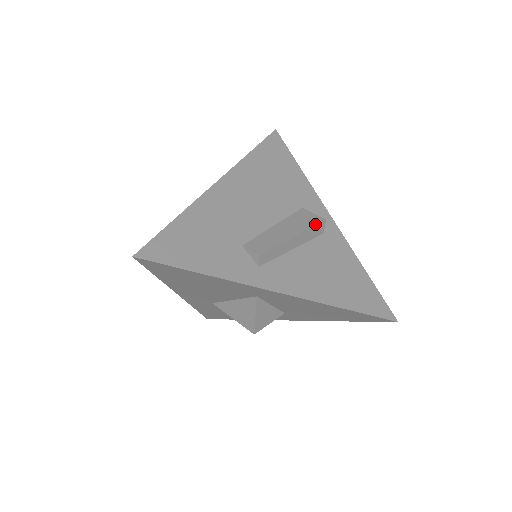
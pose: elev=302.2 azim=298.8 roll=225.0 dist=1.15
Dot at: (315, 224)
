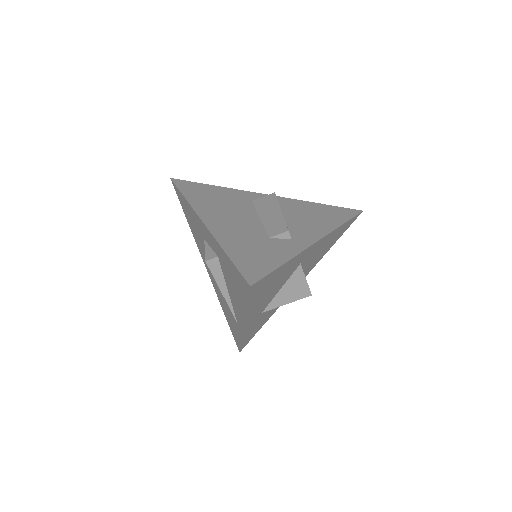
Dot at: (276, 198)
